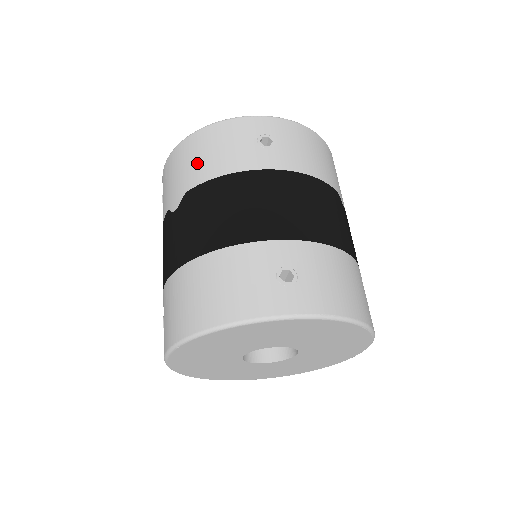
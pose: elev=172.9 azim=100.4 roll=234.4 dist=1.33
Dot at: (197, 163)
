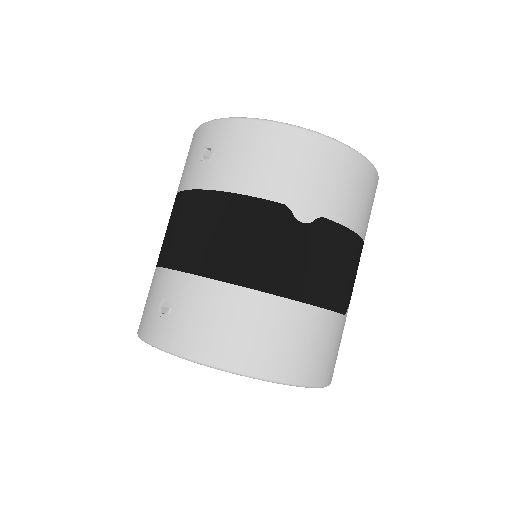
Dot at: occluded
